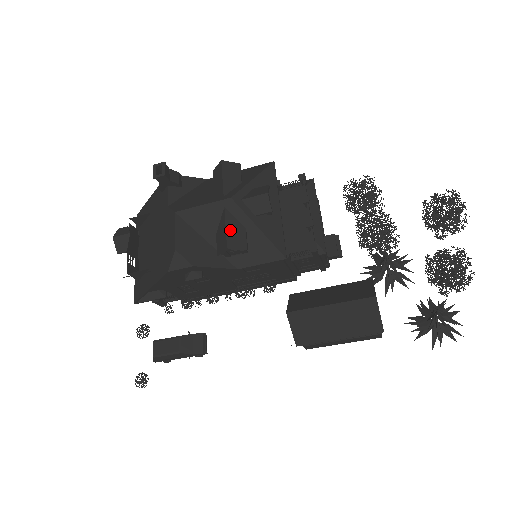
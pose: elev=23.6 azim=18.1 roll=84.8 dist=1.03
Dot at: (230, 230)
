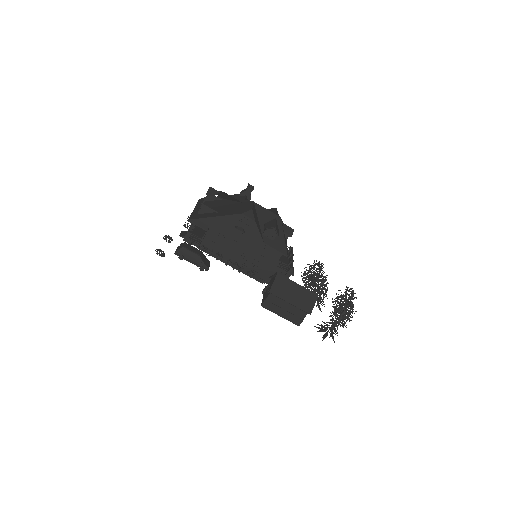
Dot at: (276, 225)
